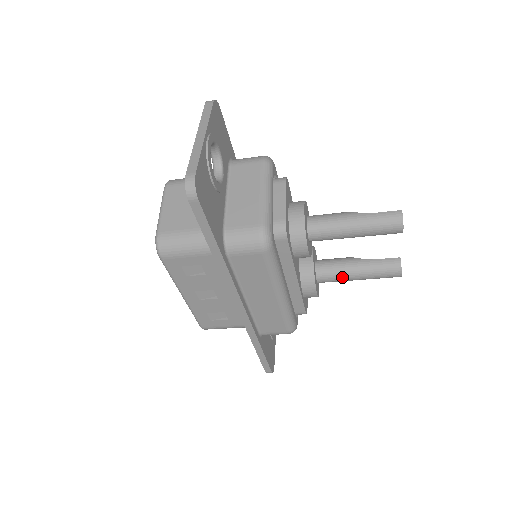
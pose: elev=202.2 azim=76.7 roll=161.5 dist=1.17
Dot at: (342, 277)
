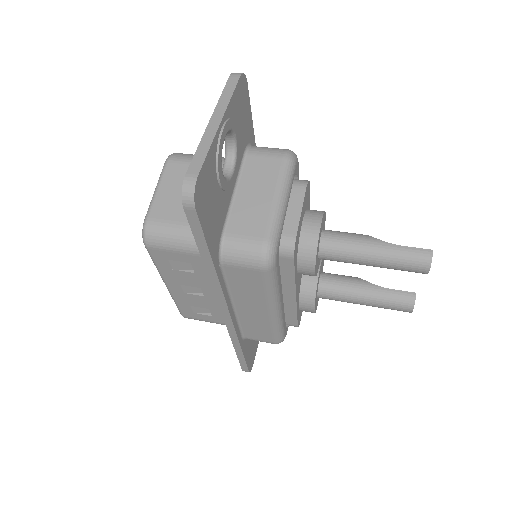
Dot at: (346, 299)
